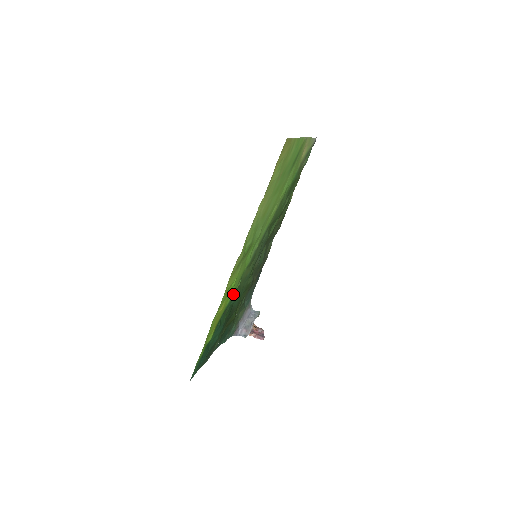
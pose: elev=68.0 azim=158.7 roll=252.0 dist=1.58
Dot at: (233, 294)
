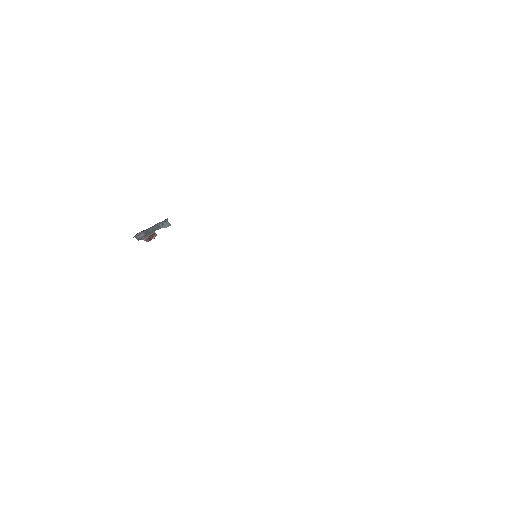
Dot at: occluded
